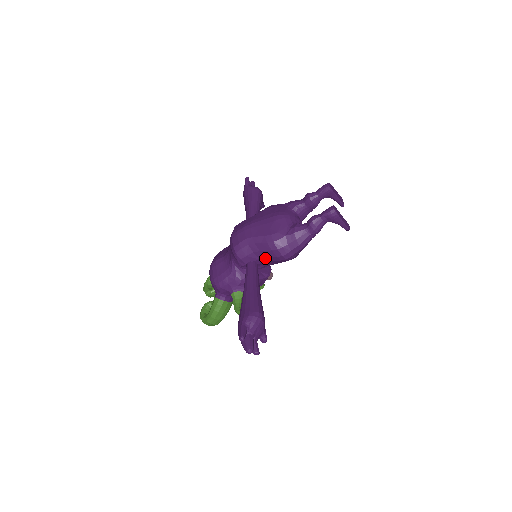
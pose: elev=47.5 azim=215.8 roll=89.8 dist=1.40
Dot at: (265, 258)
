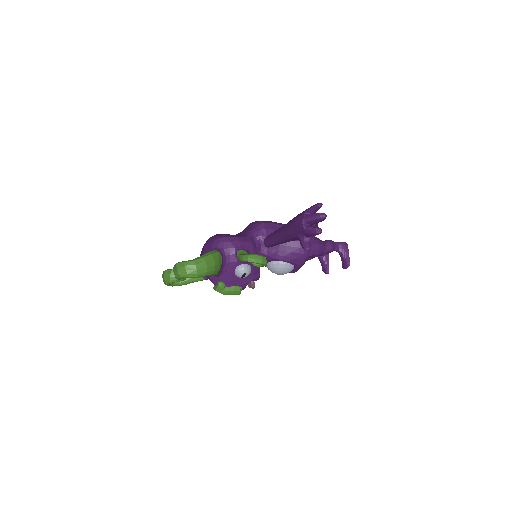
Dot at: occluded
